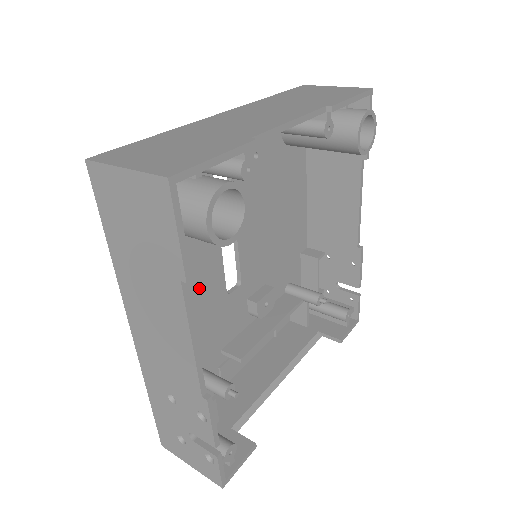
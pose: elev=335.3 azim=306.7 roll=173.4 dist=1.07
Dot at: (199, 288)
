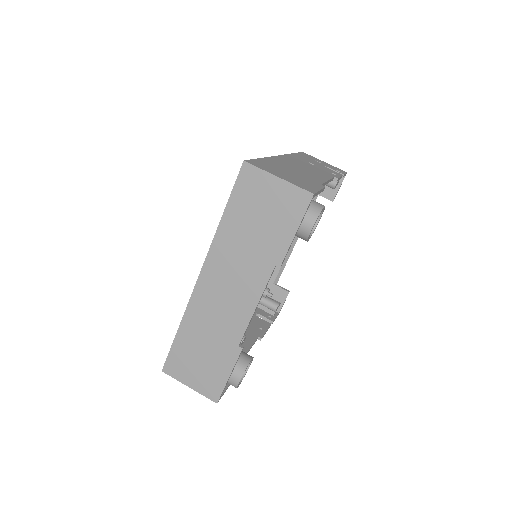
Dot at: occluded
